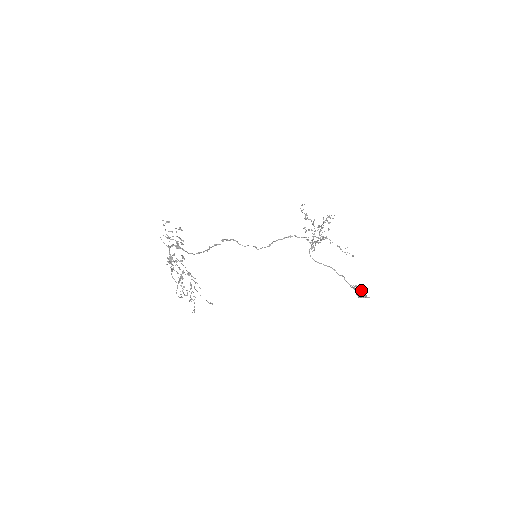
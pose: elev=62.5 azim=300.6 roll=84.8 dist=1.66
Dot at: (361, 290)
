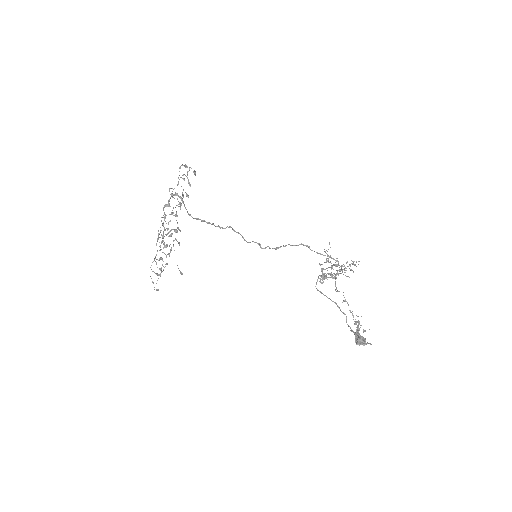
Dot at: (362, 338)
